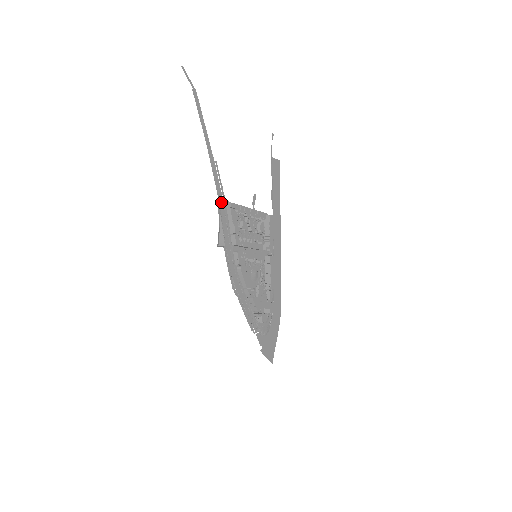
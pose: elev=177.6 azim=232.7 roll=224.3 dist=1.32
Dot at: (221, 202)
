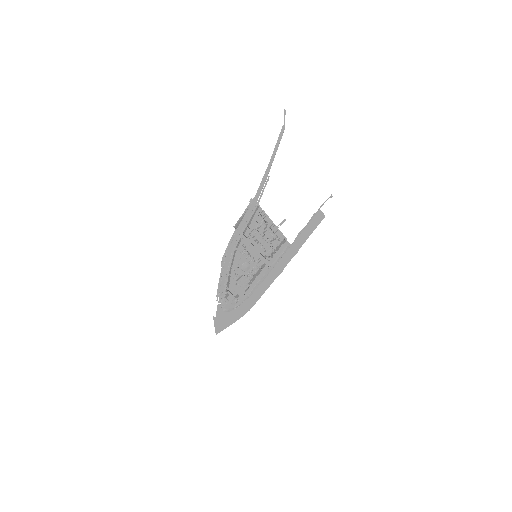
Dot at: (254, 202)
